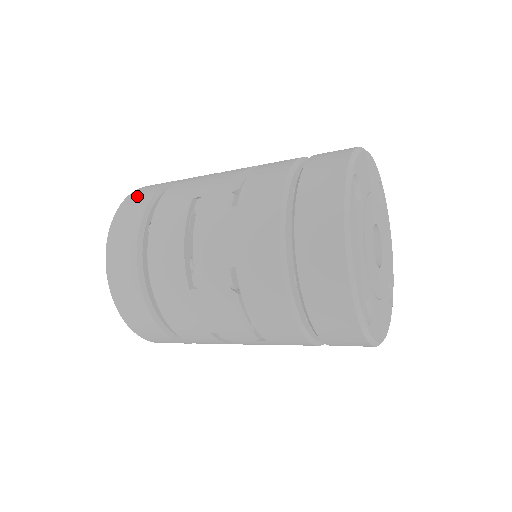
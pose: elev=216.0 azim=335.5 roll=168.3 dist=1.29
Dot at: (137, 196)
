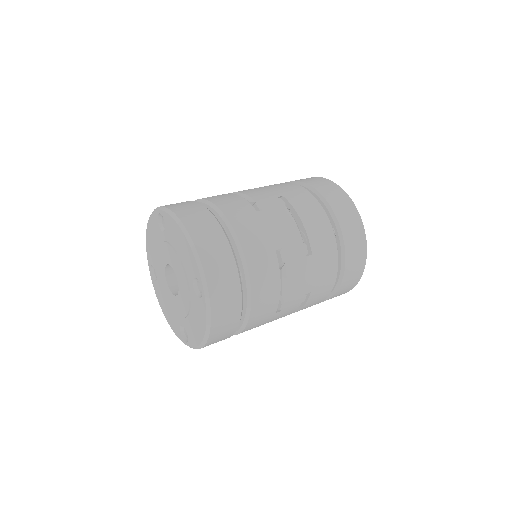
Dot at: occluded
